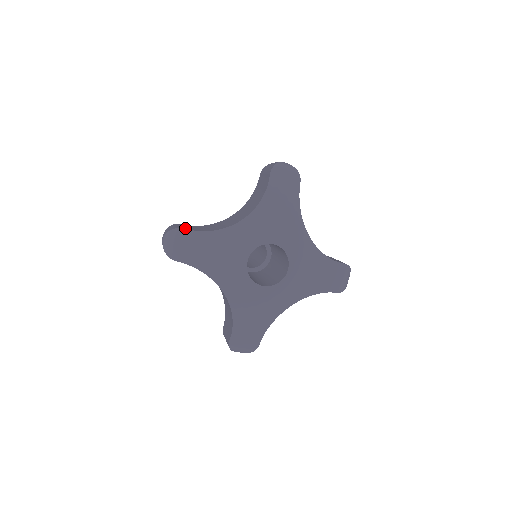
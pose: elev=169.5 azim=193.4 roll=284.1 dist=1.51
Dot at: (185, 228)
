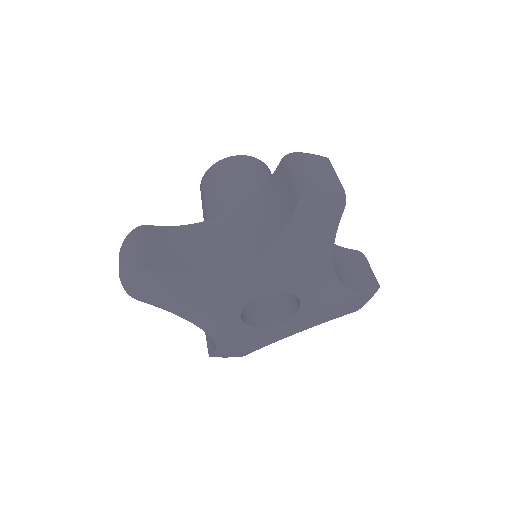
Dot at: (153, 266)
